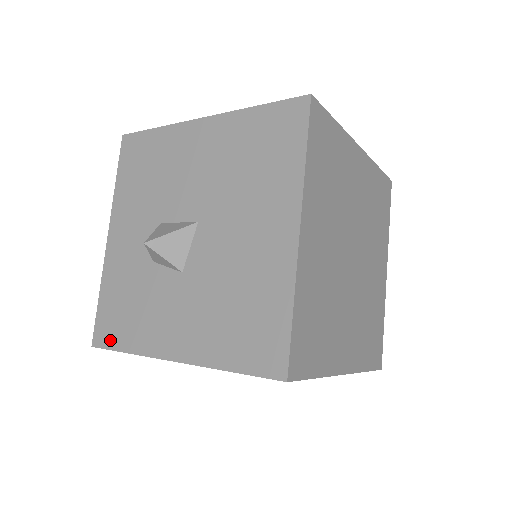
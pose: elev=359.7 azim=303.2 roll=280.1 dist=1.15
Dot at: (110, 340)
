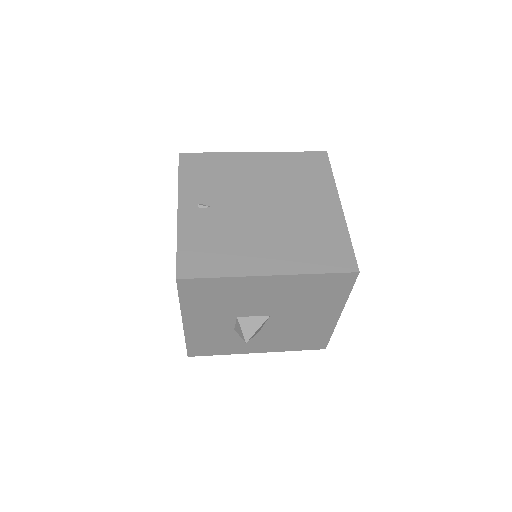
Dot at: (204, 354)
